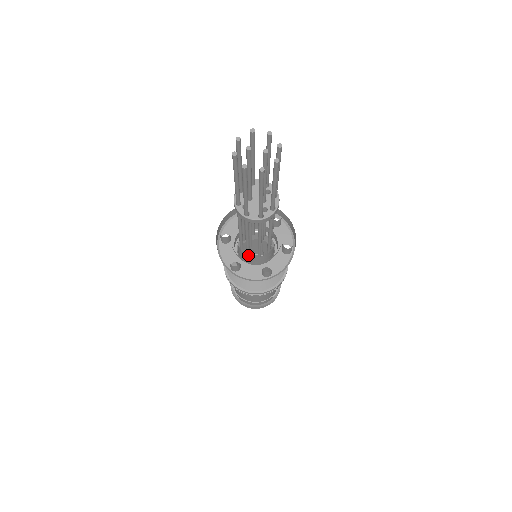
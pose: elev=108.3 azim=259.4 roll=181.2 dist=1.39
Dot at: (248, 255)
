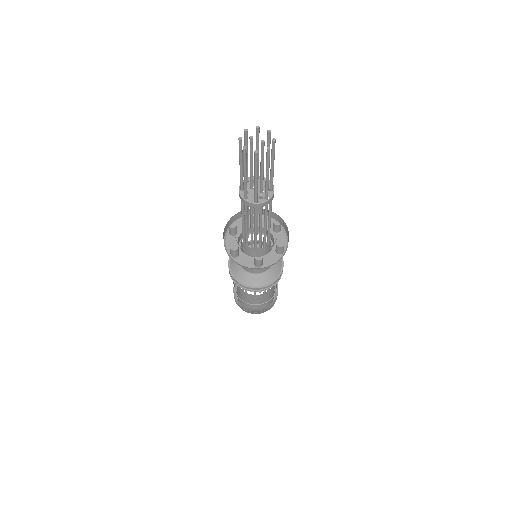
Dot at: (247, 247)
